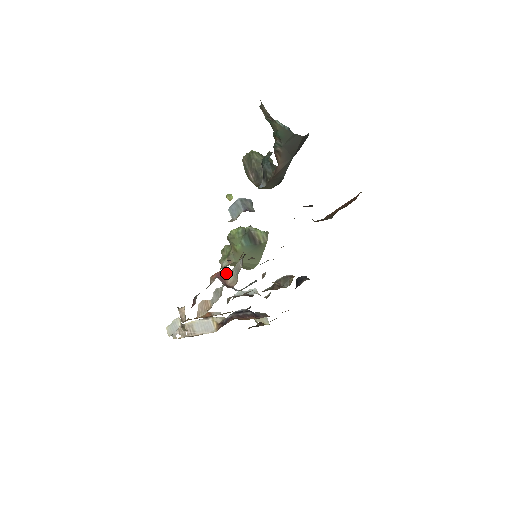
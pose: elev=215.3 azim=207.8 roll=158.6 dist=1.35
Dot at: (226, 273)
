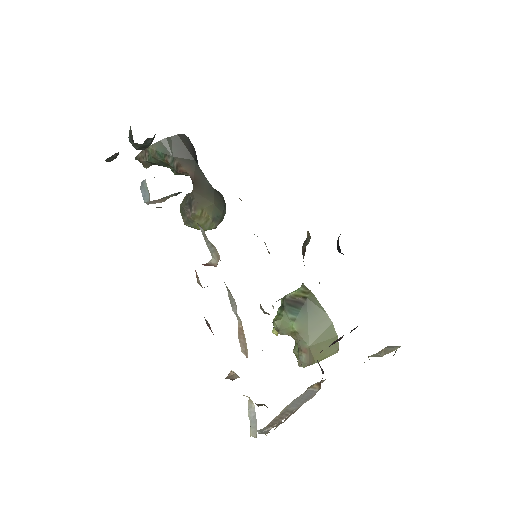
Dot at: (208, 263)
